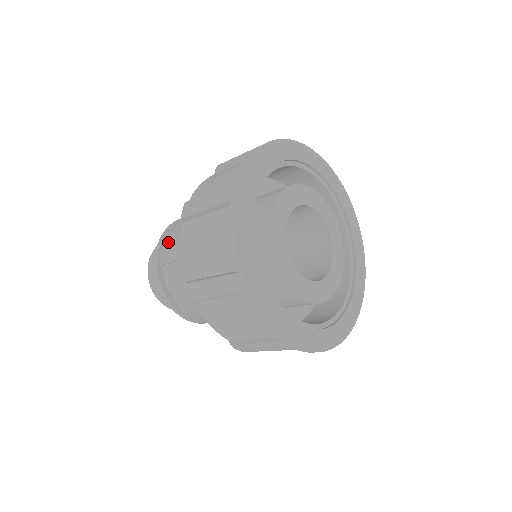
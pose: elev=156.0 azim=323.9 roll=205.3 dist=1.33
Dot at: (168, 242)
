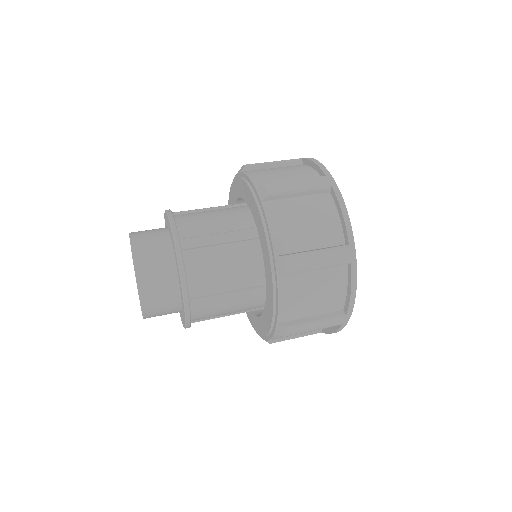
Dot at: (181, 228)
